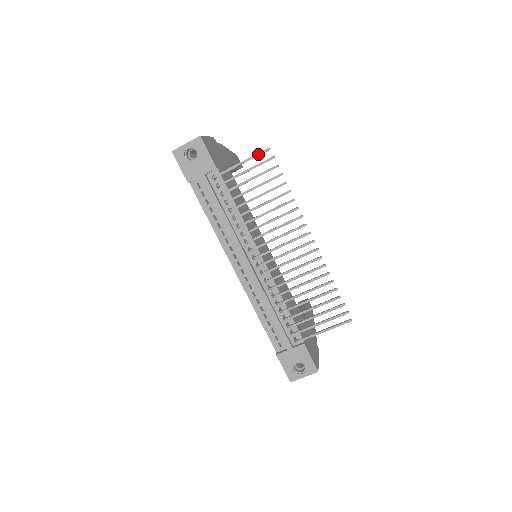
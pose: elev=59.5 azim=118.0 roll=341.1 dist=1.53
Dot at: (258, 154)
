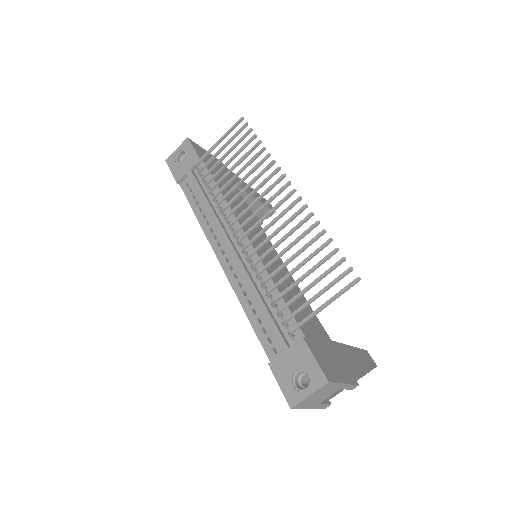
Dot at: (233, 127)
